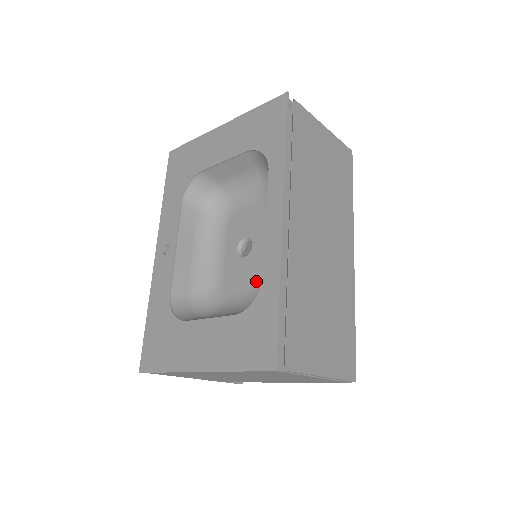
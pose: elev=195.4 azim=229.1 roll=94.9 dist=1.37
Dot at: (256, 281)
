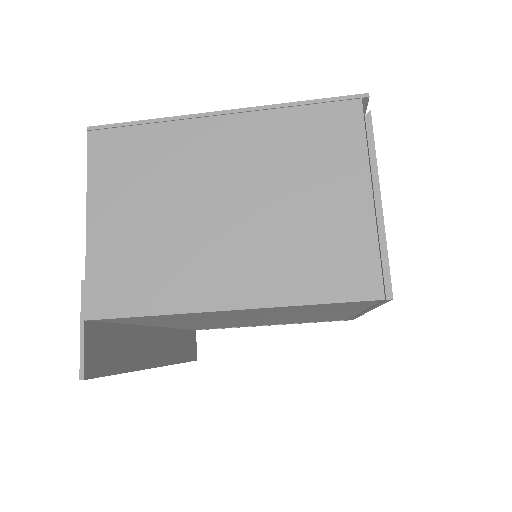
Dot at: occluded
